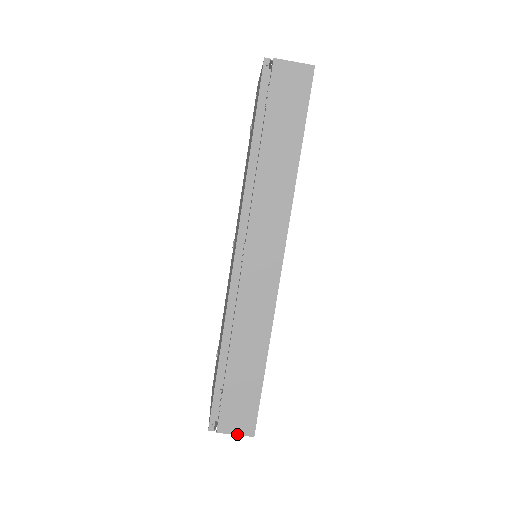
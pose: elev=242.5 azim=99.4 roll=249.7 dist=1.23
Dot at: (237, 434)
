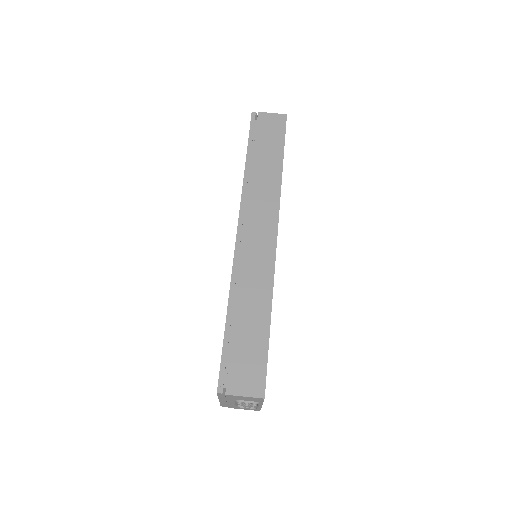
Dot at: (247, 396)
